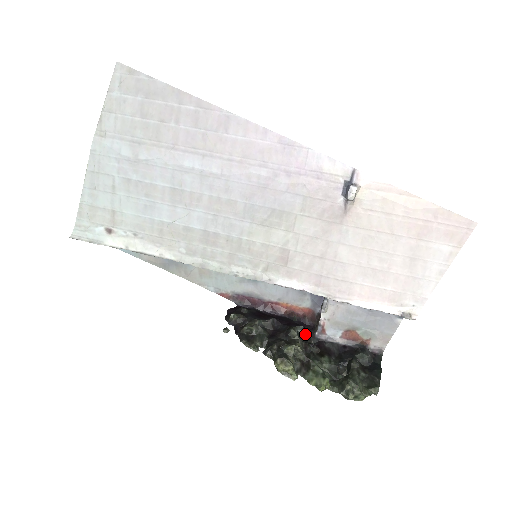
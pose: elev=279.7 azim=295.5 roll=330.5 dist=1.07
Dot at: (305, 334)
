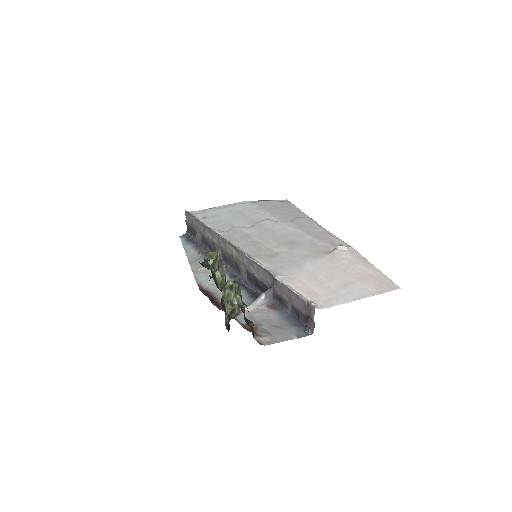
Dot at: occluded
